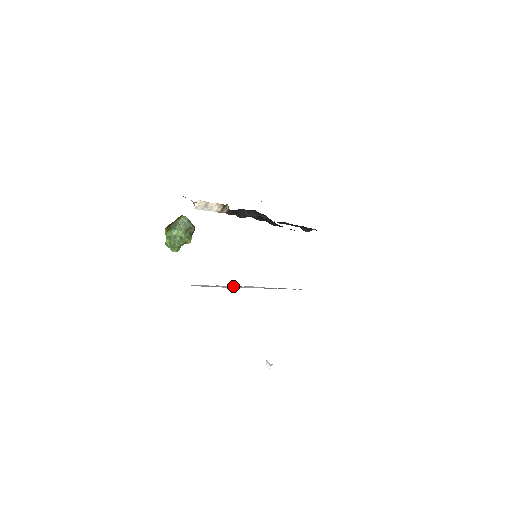
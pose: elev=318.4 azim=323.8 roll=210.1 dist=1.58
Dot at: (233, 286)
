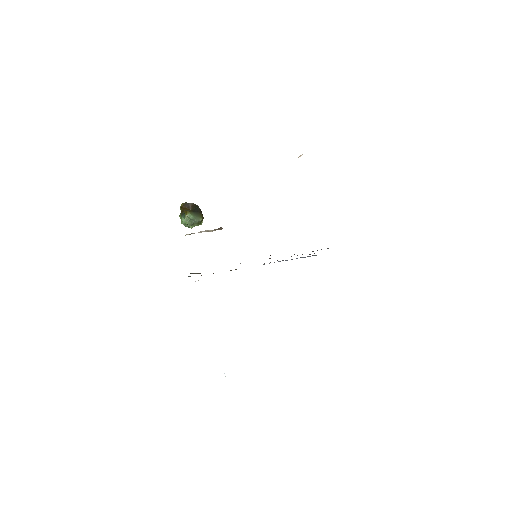
Dot at: occluded
